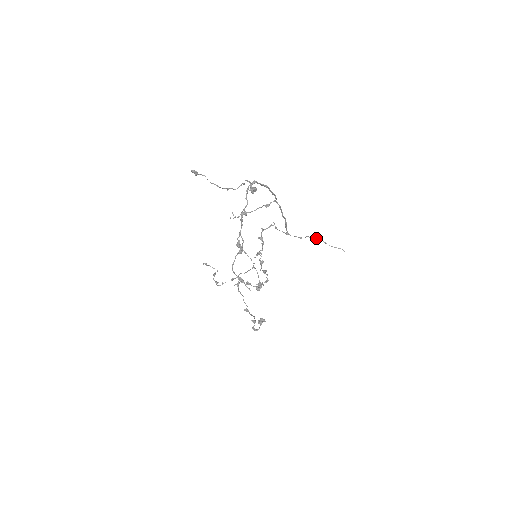
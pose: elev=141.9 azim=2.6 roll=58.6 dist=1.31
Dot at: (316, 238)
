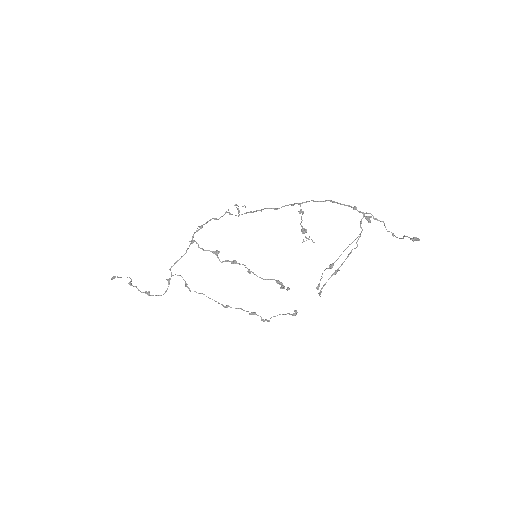
Dot at: (236, 205)
